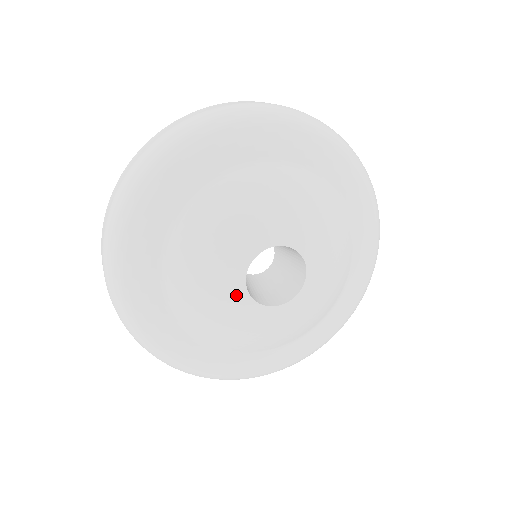
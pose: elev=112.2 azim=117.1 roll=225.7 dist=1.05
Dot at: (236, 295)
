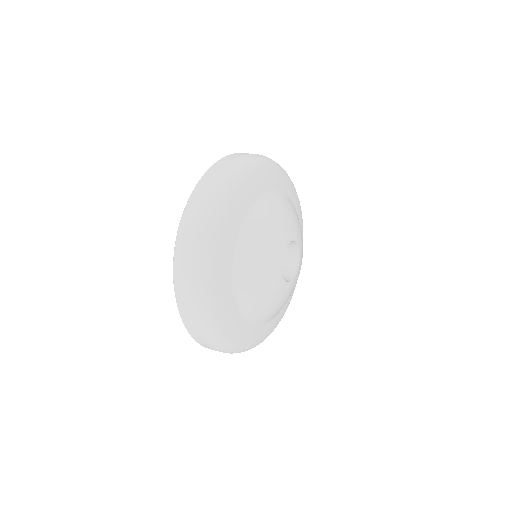
Dot at: (283, 289)
